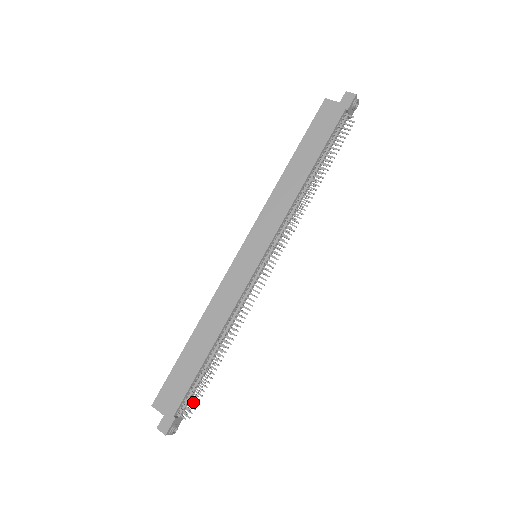
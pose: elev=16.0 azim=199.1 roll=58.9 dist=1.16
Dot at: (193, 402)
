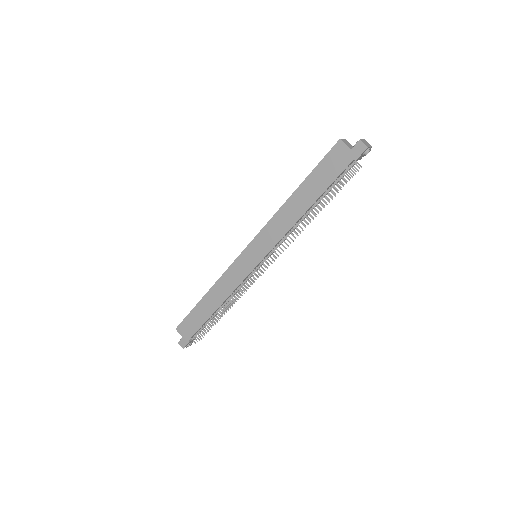
Dot at: (202, 333)
